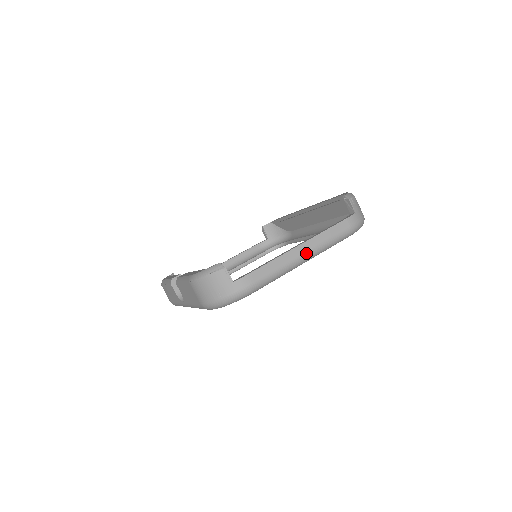
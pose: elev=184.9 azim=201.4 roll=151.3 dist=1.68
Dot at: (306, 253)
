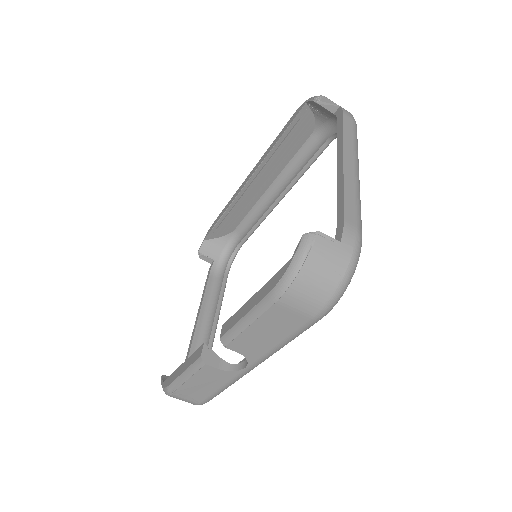
Dot at: (355, 165)
